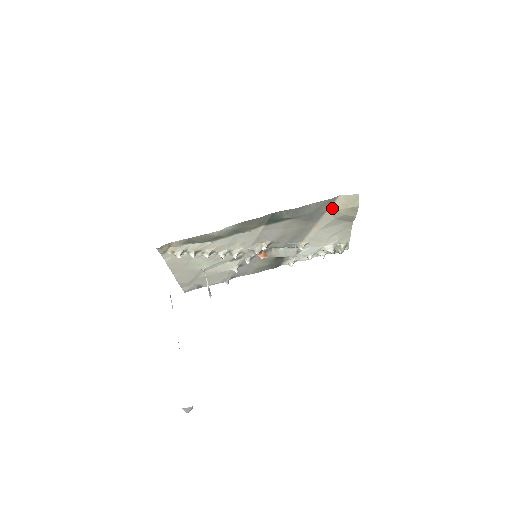
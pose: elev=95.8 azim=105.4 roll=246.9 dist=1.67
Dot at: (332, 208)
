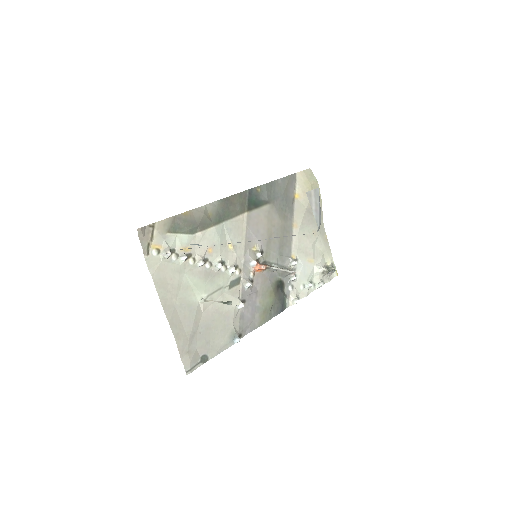
Dot at: (297, 191)
